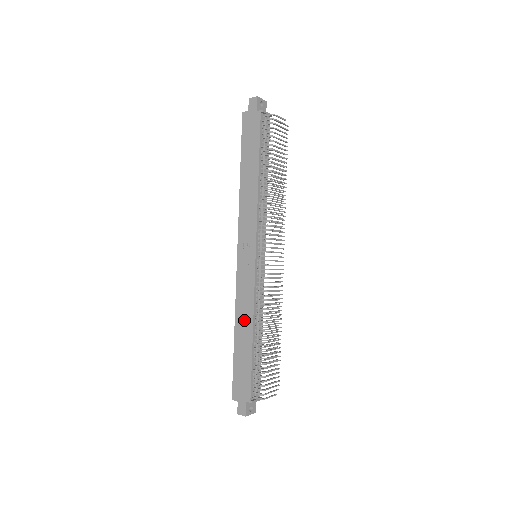
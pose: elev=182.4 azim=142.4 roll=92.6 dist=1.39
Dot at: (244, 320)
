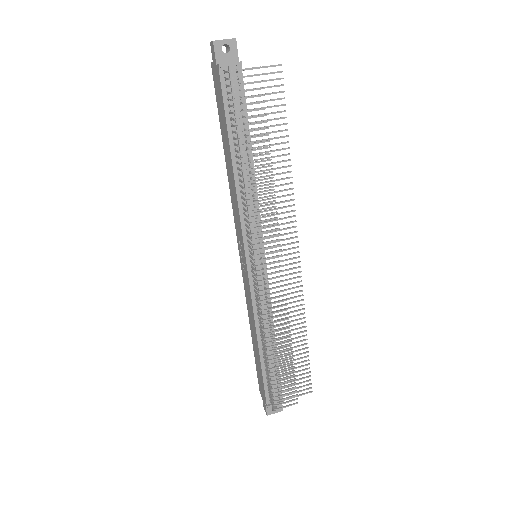
Dot at: (252, 325)
